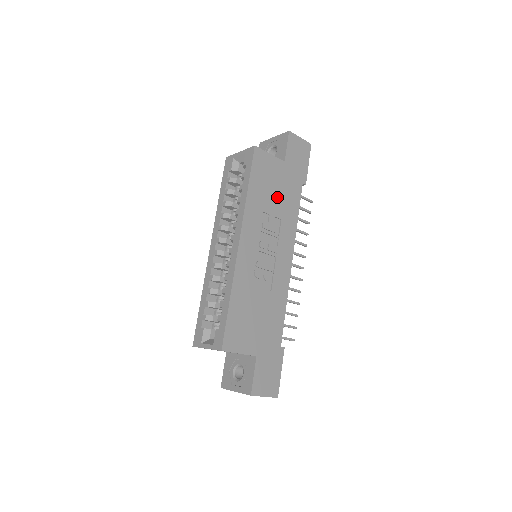
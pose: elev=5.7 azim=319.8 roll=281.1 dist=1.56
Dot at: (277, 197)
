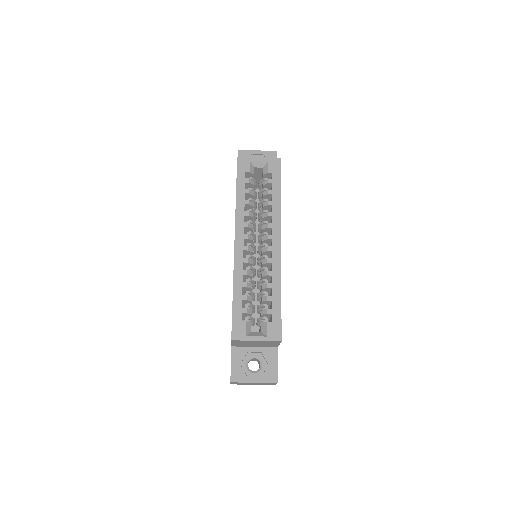
Dot at: occluded
